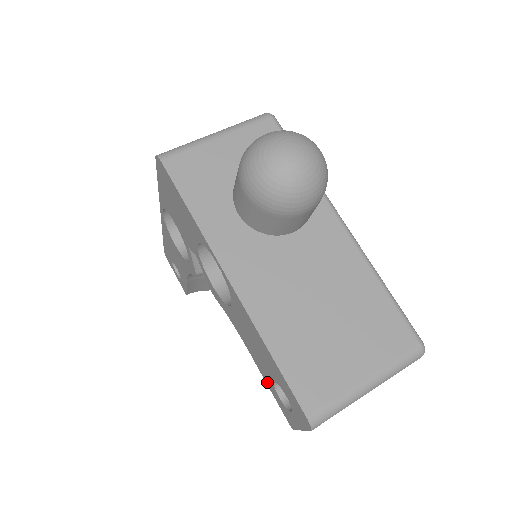
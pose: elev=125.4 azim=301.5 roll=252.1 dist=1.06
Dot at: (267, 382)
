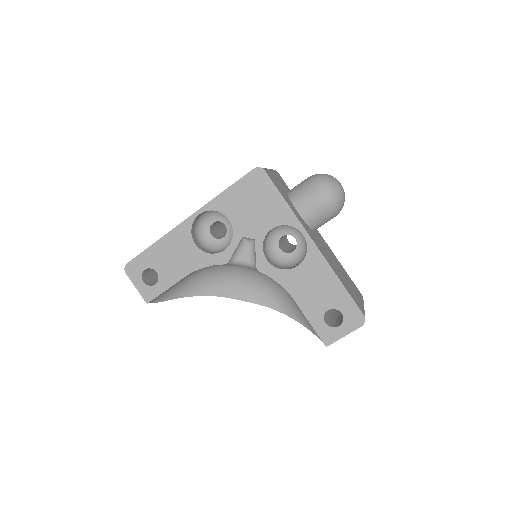
Dot at: (311, 318)
